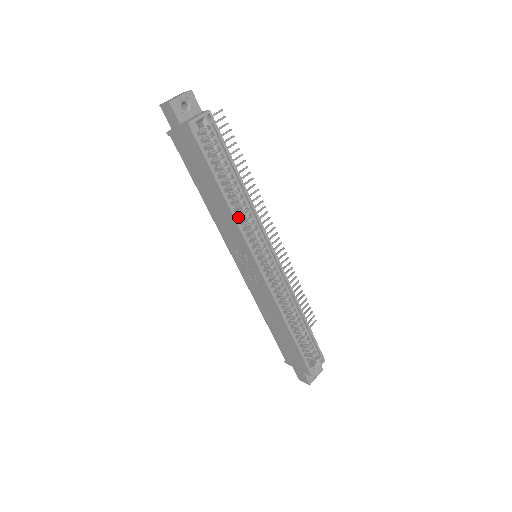
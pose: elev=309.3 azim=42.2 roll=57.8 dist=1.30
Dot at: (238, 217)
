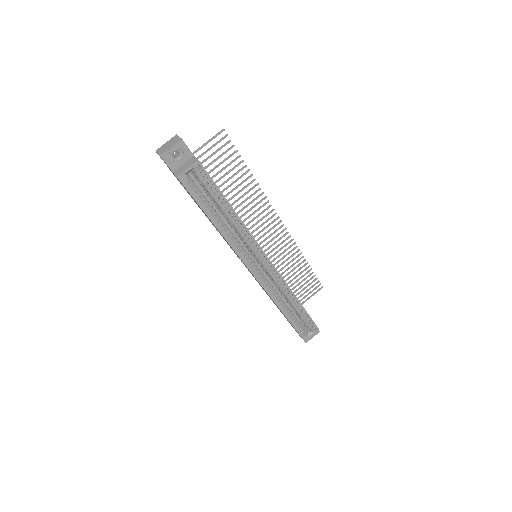
Dot at: (233, 238)
